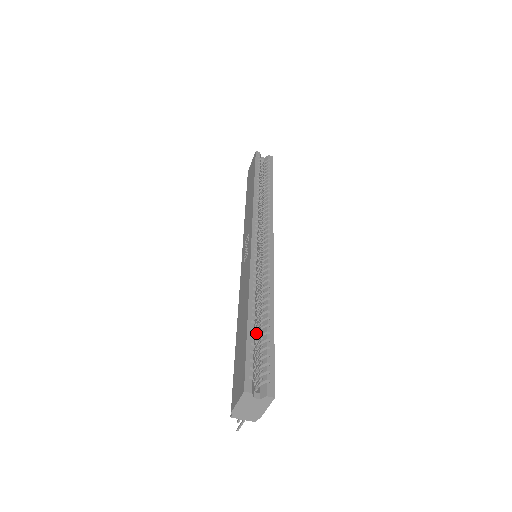
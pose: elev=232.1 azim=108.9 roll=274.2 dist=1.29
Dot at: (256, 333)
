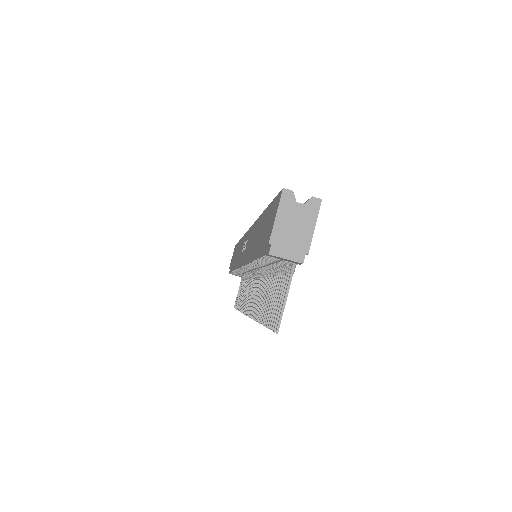
Dot at: occluded
